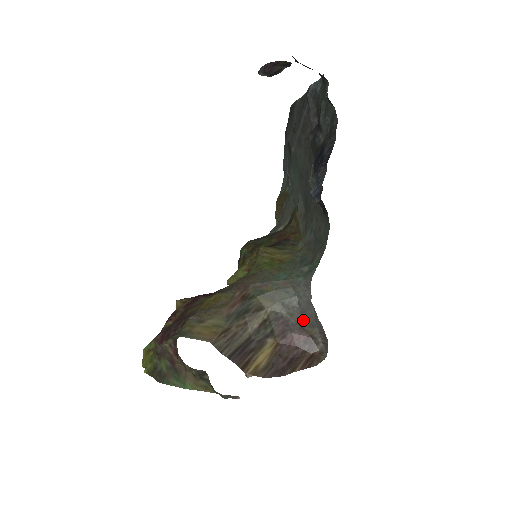
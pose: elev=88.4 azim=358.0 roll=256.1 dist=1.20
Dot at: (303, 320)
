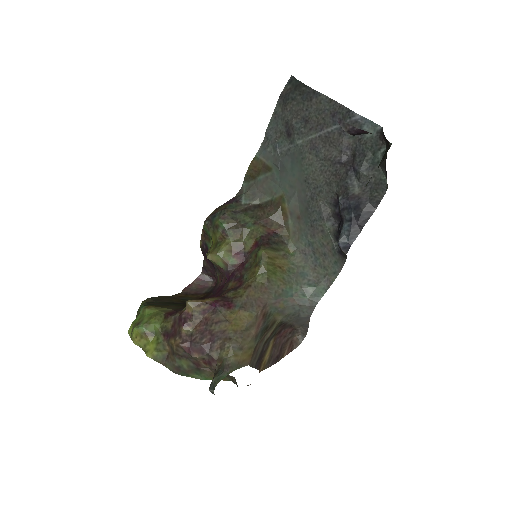
Dot at: (296, 322)
